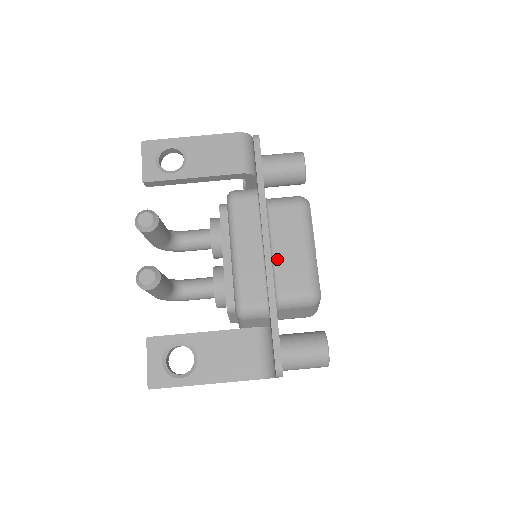
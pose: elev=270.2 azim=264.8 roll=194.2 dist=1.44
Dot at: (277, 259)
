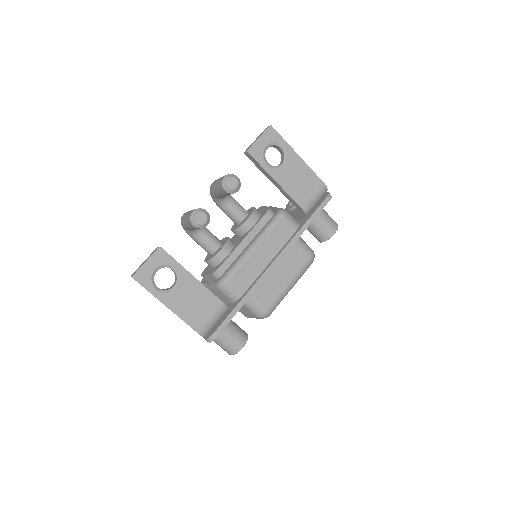
Dot at: (269, 274)
